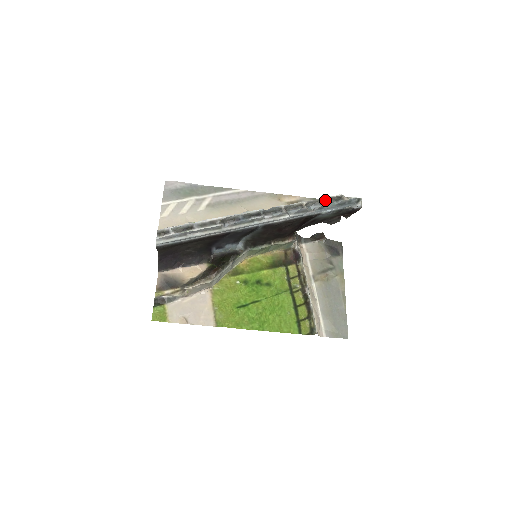
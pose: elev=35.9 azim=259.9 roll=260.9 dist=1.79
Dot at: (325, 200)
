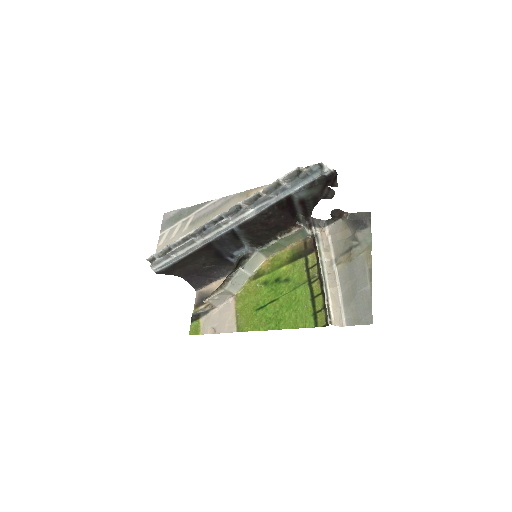
Dot at: (286, 180)
